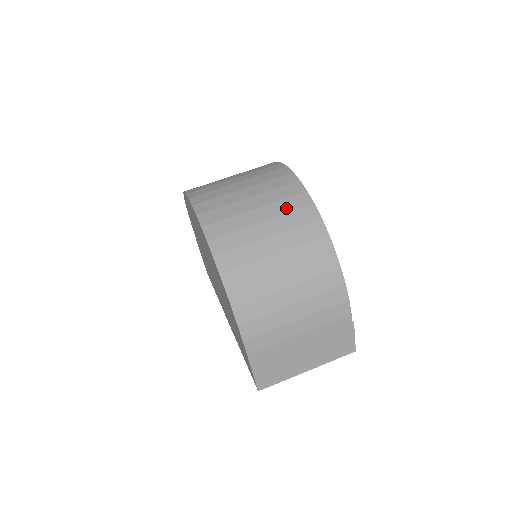
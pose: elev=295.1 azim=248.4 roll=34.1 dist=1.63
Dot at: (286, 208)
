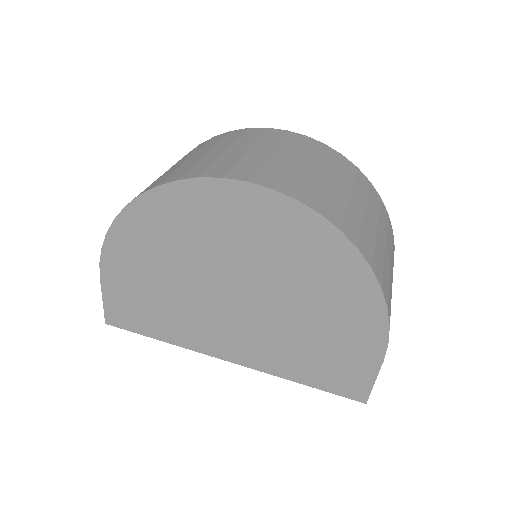
Dot at: (349, 175)
